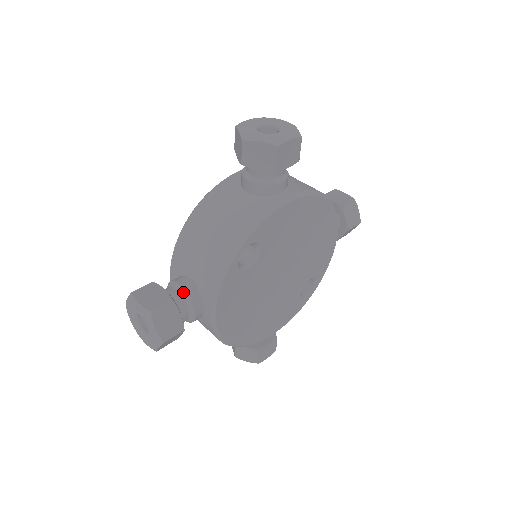
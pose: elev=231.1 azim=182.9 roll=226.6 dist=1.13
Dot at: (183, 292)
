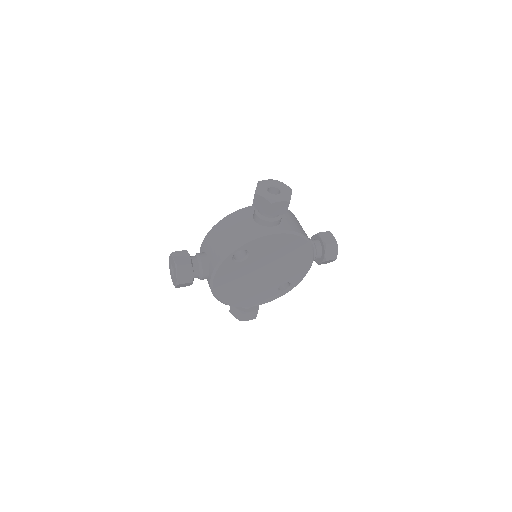
Dot at: (200, 262)
